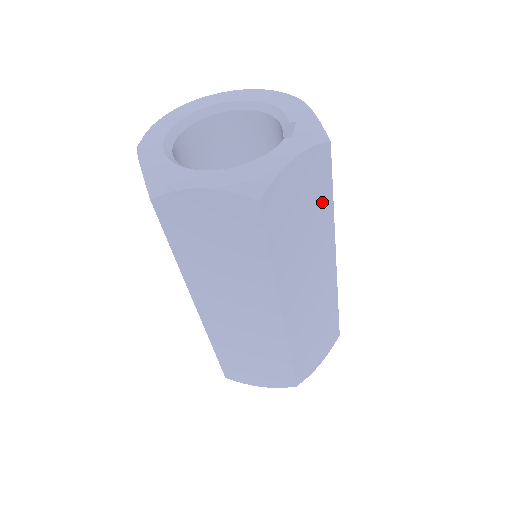
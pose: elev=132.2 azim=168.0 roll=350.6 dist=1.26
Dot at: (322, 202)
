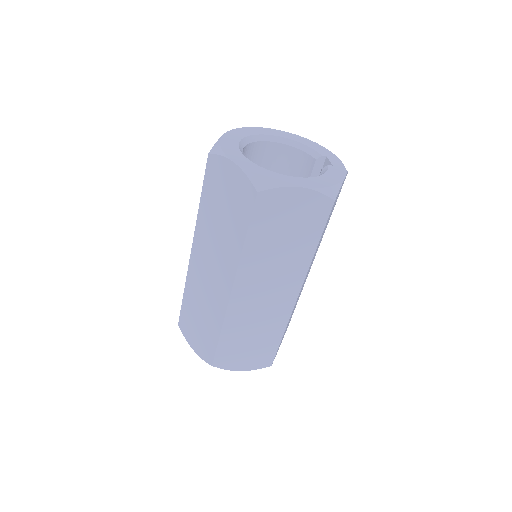
Dot at: occluded
